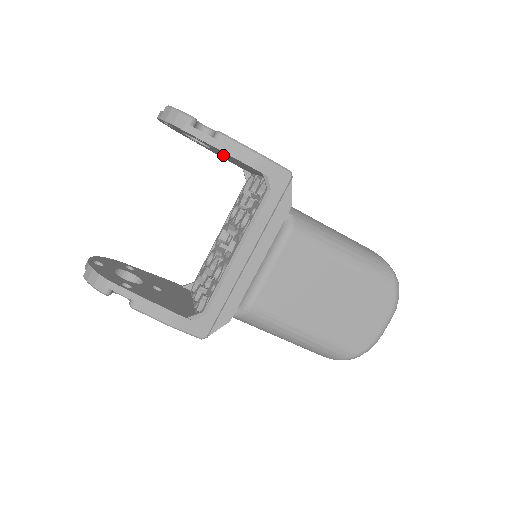
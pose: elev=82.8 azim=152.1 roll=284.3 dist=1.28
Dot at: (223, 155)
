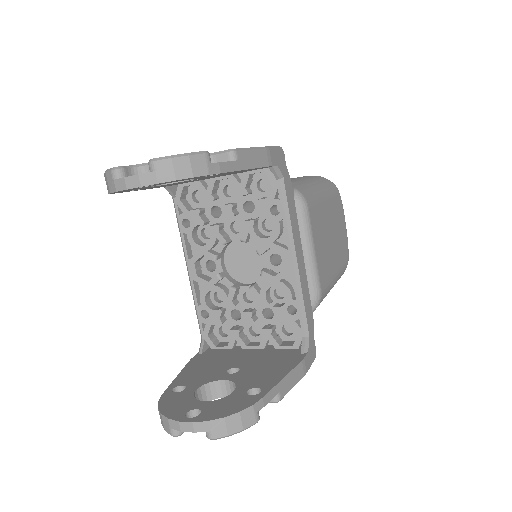
Dot at: occluded
